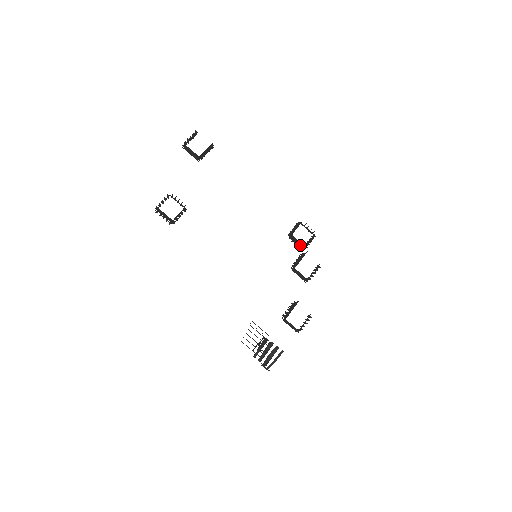
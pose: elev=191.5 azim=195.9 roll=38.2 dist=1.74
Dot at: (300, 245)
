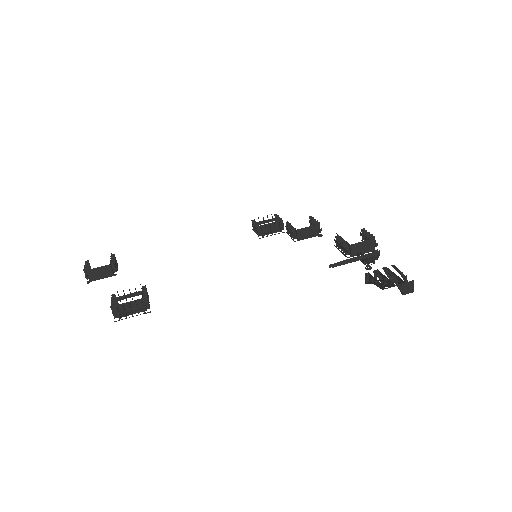
Dot at: (276, 229)
